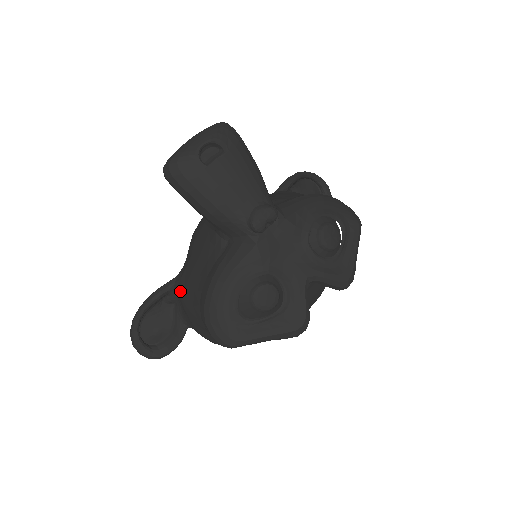
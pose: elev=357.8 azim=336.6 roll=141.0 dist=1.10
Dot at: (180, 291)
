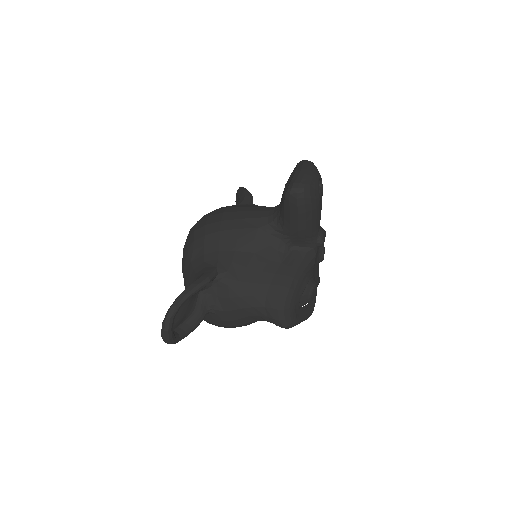
Dot at: (229, 282)
